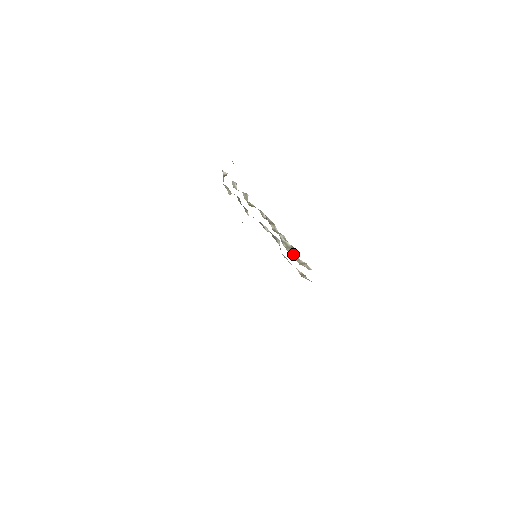
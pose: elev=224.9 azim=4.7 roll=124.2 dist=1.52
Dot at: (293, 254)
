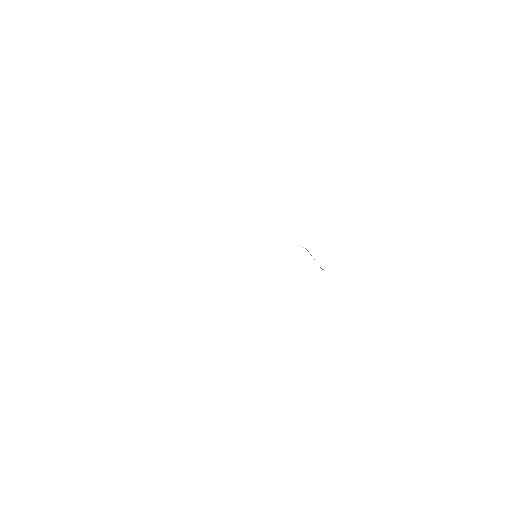
Dot at: occluded
